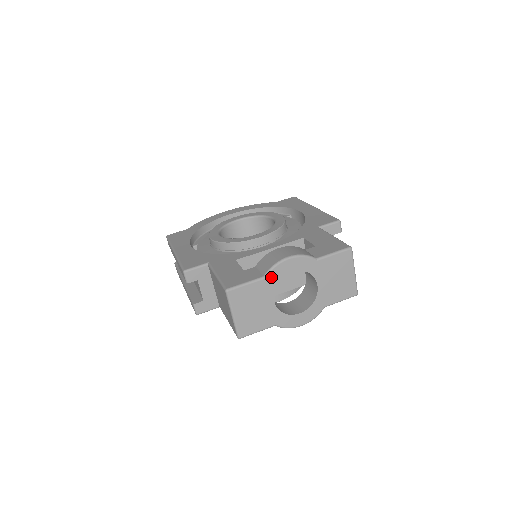
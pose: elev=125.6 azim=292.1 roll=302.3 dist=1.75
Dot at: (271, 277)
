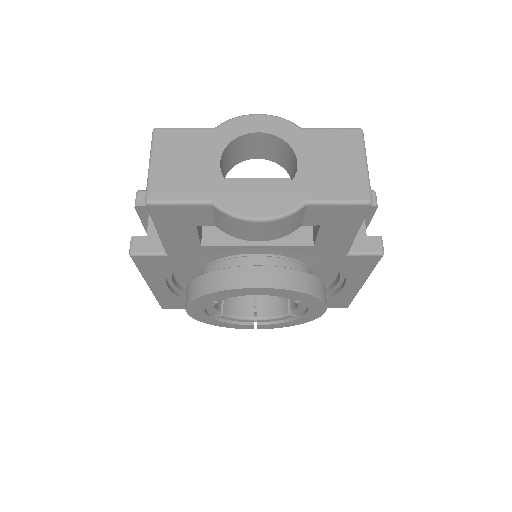
Dot at: (224, 130)
